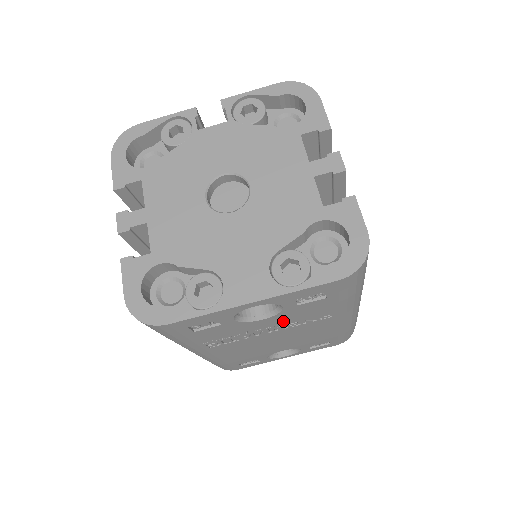
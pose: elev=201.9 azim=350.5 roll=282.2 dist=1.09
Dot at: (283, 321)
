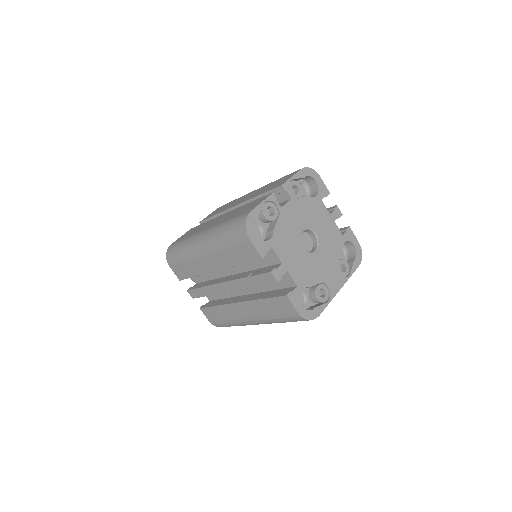
Dot at: occluded
